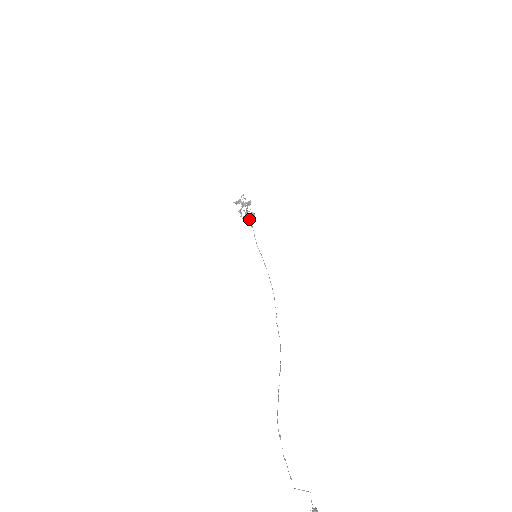
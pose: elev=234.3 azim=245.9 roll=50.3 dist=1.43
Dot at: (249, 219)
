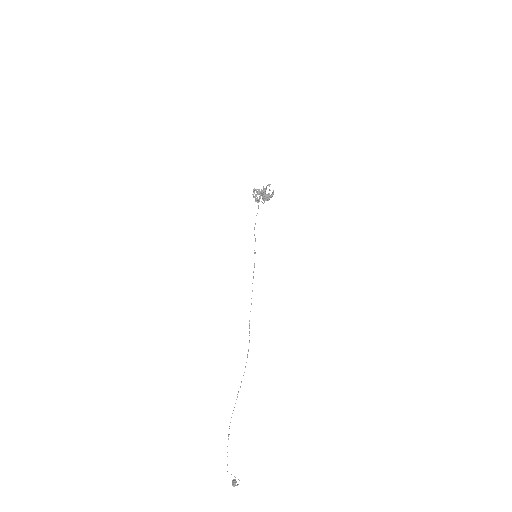
Dot at: (259, 198)
